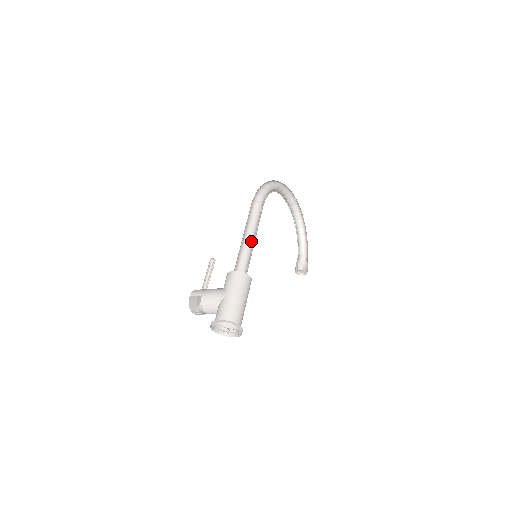
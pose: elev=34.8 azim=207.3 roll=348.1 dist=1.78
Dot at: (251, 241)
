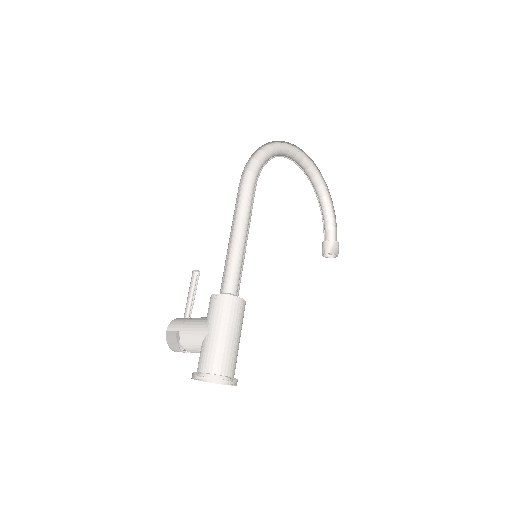
Dot at: (241, 243)
